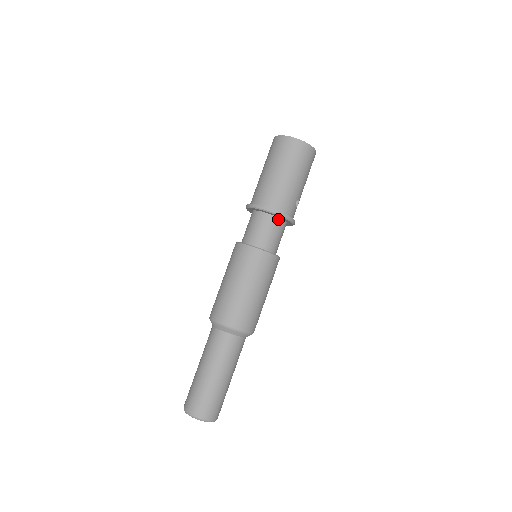
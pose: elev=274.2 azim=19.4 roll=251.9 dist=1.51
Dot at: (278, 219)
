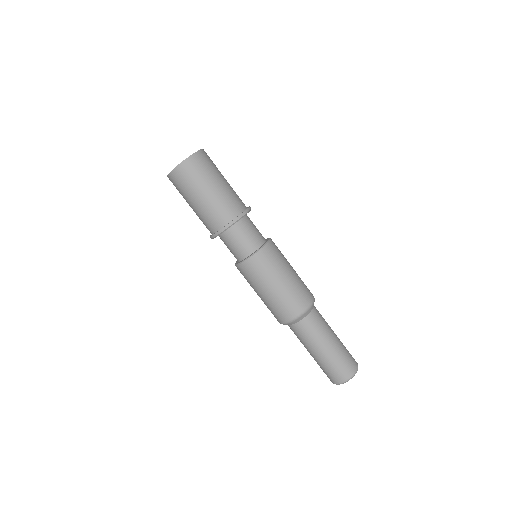
Dot at: occluded
